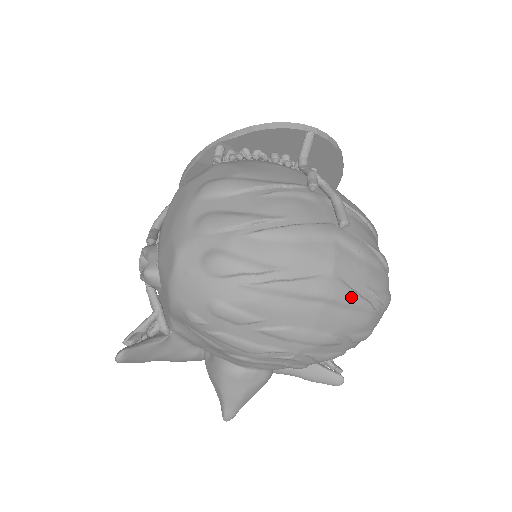
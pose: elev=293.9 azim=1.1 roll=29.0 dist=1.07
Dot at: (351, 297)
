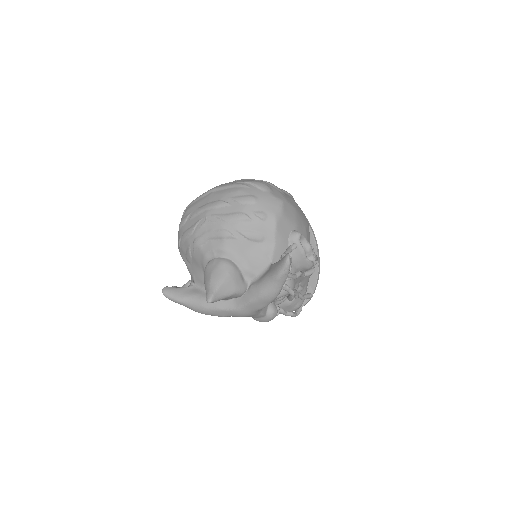
Dot at: (224, 185)
